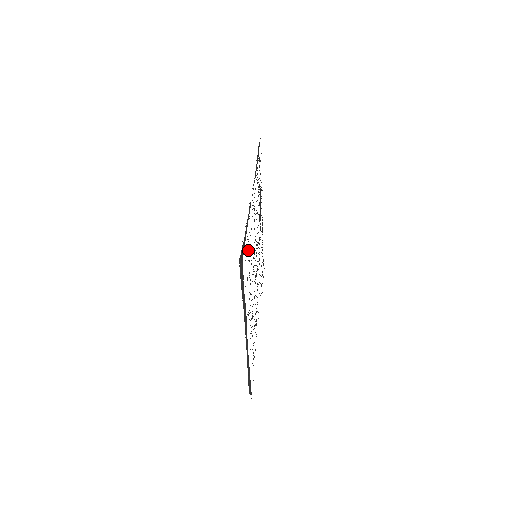
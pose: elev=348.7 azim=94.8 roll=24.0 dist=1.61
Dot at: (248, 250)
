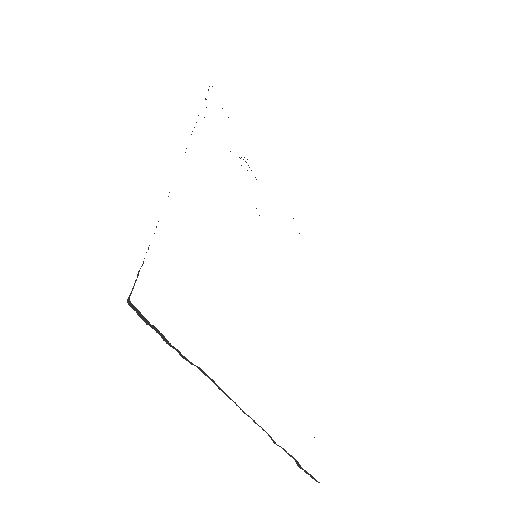
Dot at: occluded
